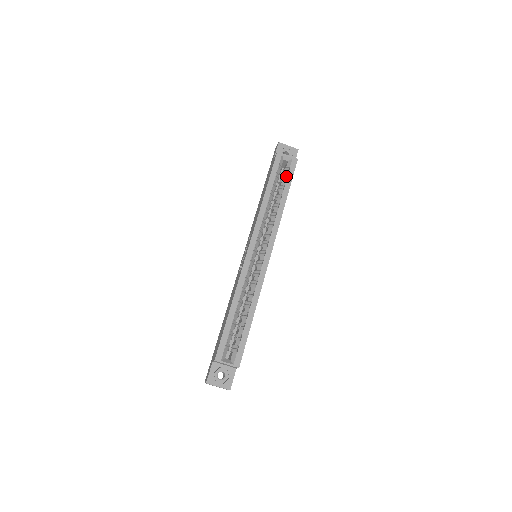
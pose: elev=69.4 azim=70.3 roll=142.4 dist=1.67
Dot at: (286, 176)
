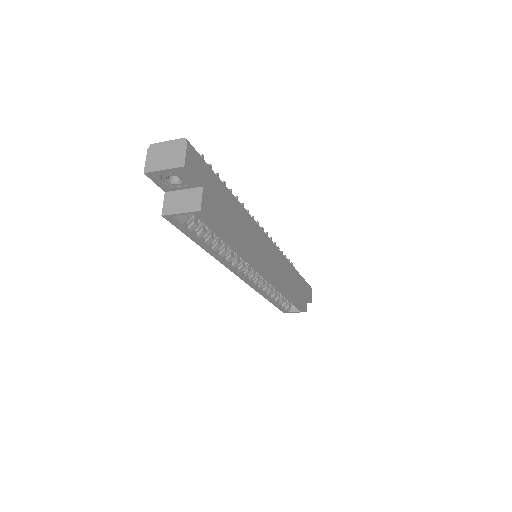
Dot at: (208, 227)
